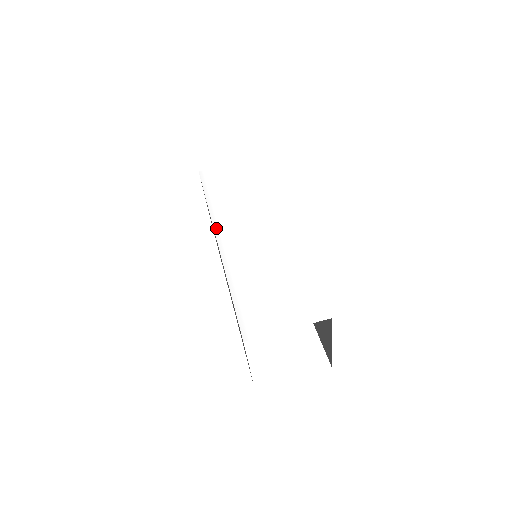
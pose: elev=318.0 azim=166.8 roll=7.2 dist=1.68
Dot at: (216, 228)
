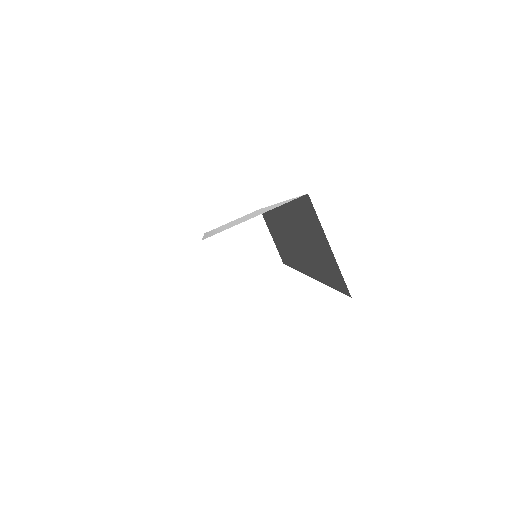
Dot at: occluded
